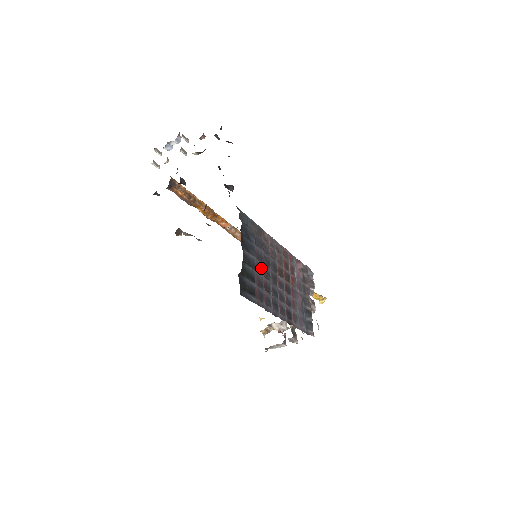
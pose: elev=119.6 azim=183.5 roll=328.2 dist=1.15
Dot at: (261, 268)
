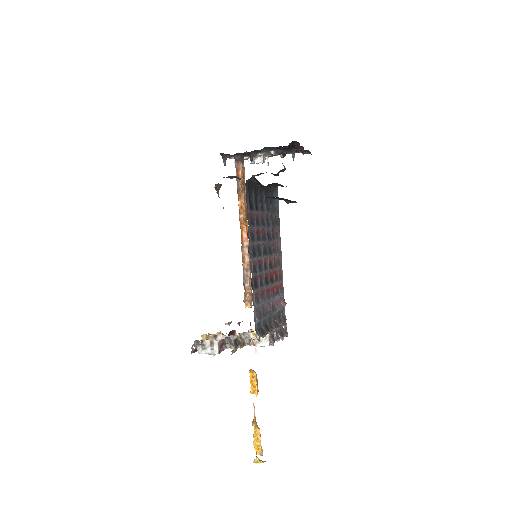
Dot at: (264, 224)
